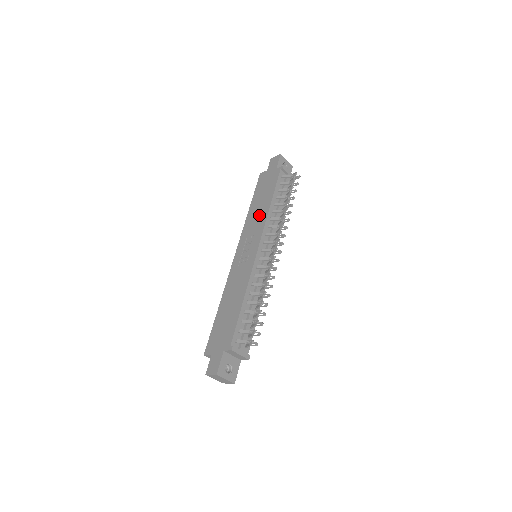
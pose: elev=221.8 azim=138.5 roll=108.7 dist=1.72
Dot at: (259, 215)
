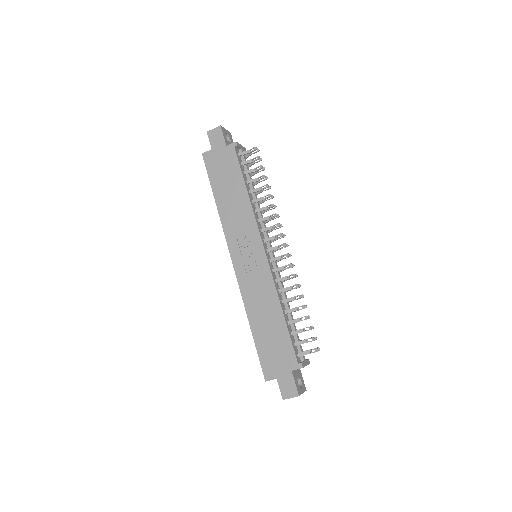
Dot at: (239, 210)
